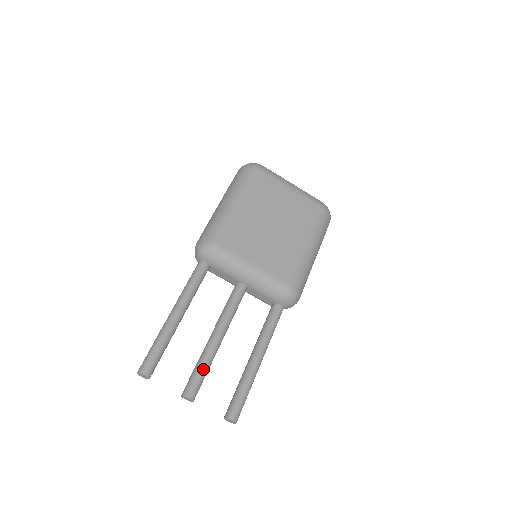
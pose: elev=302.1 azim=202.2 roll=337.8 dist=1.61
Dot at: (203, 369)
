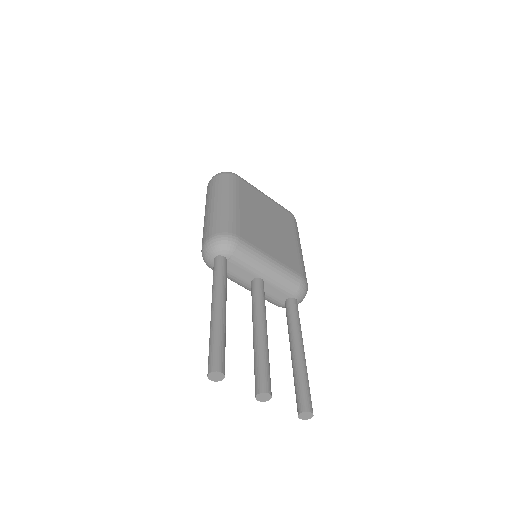
Dot at: (267, 362)
